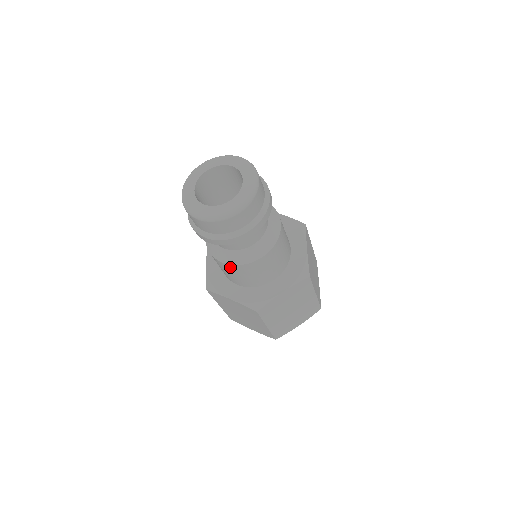
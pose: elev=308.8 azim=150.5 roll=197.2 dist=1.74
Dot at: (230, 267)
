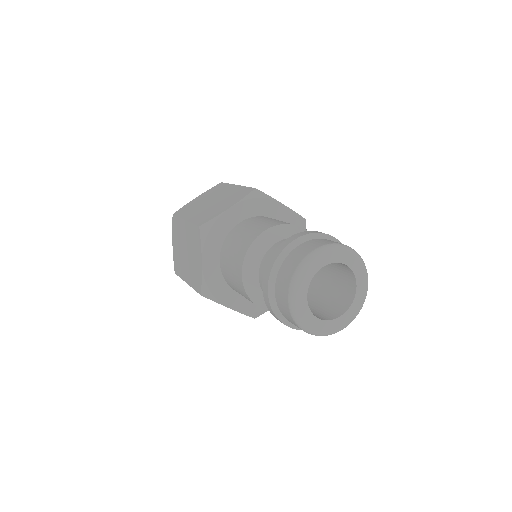
Dot at: (240, 279)
